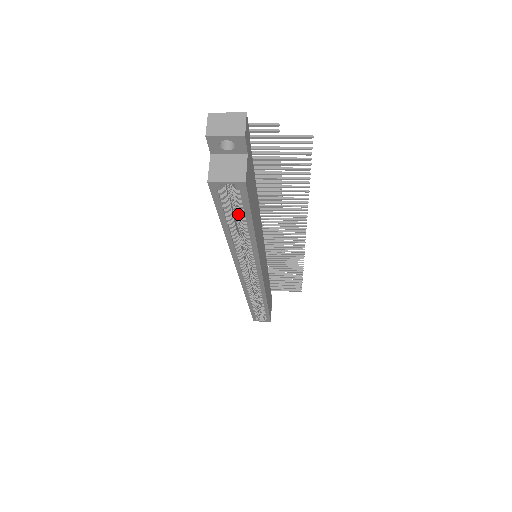
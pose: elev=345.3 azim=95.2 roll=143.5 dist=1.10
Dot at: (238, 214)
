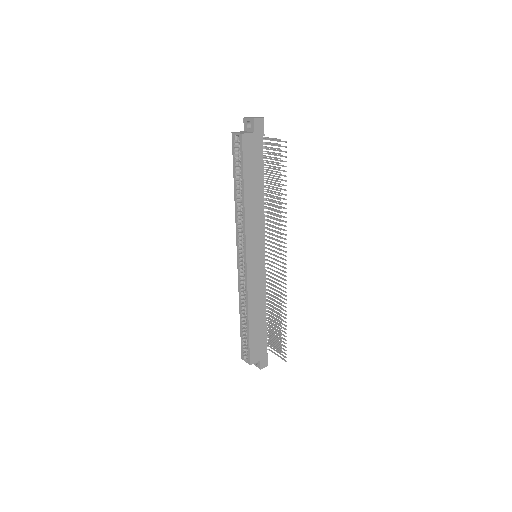
Dot at: occluded
